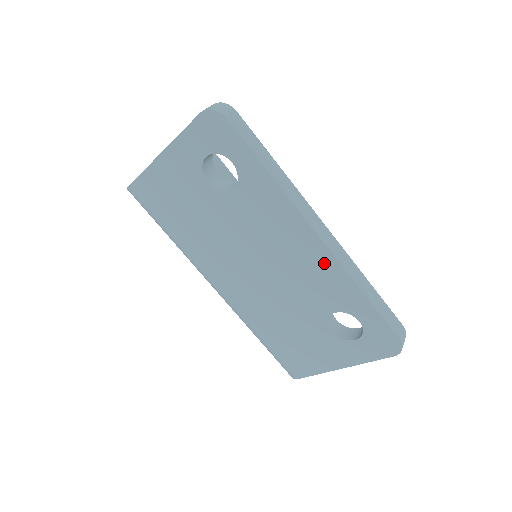
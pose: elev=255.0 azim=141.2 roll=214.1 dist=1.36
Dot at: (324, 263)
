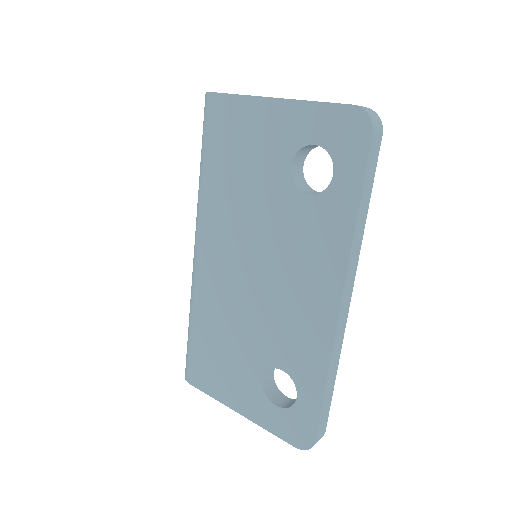
Dot at: (320, 328)
